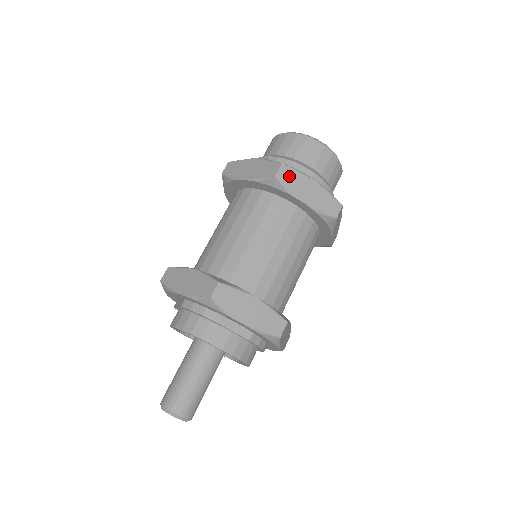
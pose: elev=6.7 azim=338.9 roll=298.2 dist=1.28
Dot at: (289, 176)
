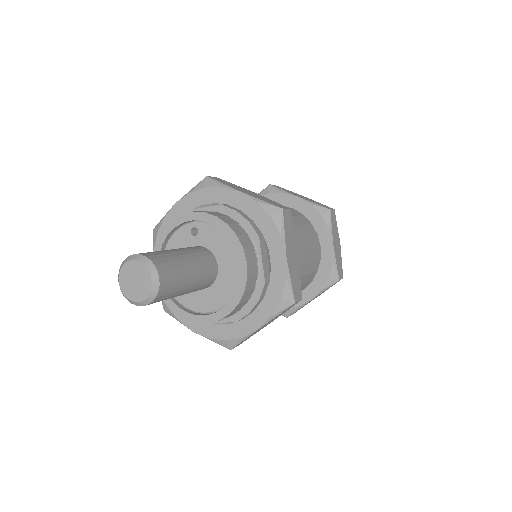
Dot at: (334, 221)
